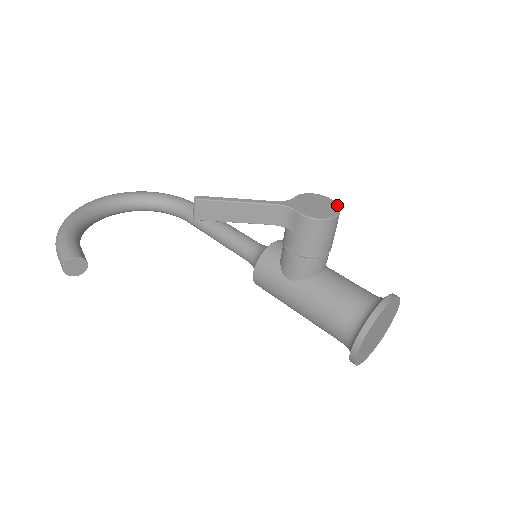
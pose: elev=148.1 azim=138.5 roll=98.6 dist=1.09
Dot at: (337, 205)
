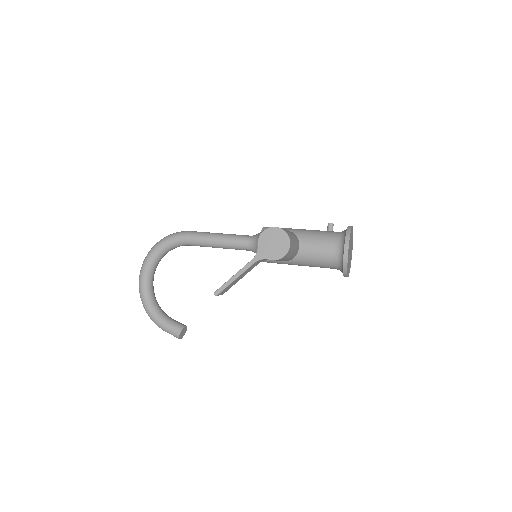
Dot at: (284, 232)
